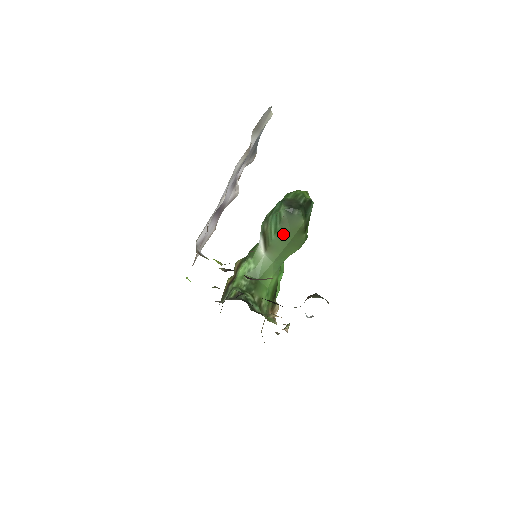
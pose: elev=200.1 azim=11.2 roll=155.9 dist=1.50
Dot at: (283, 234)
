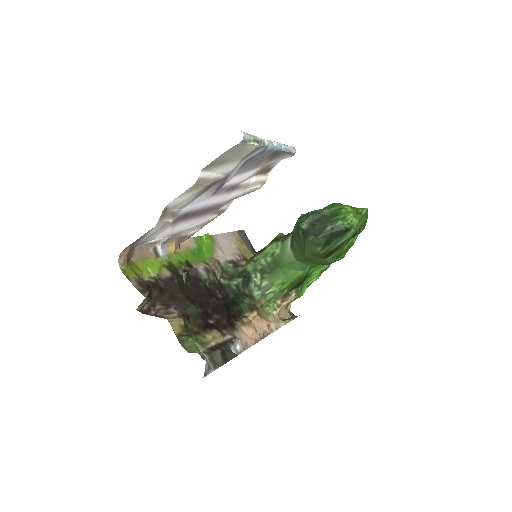
Dot at: (300, 247)
